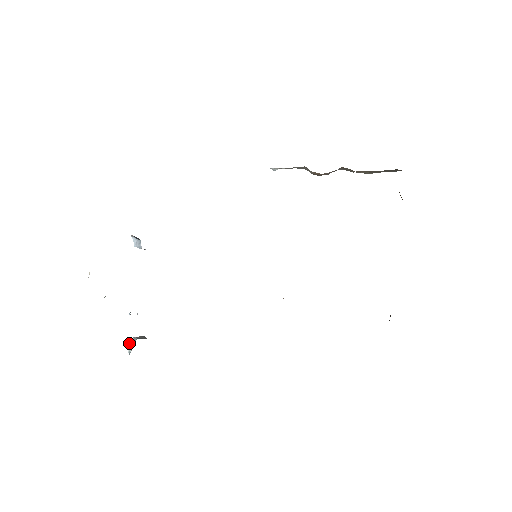
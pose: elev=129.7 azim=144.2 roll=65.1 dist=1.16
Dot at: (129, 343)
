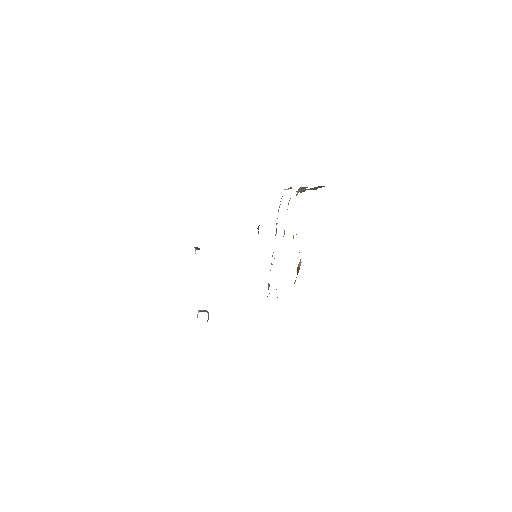
Dot at: (197, 314)
